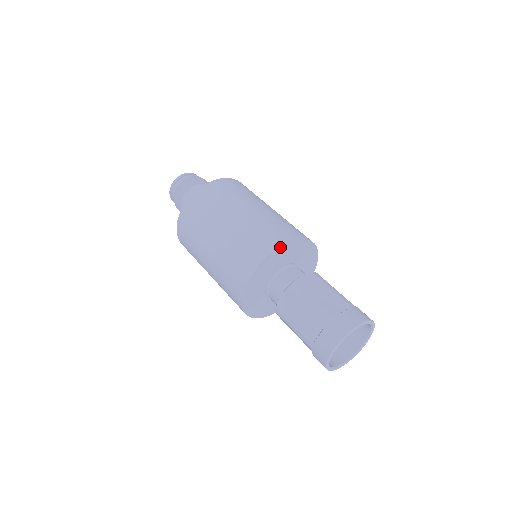
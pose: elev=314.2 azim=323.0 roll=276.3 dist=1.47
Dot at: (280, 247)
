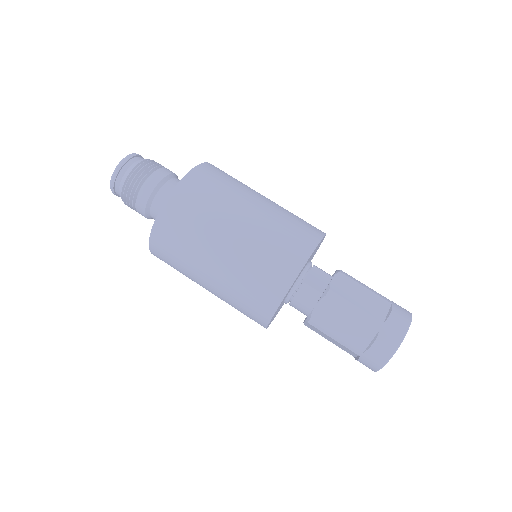
Dot at: (311, 254)
